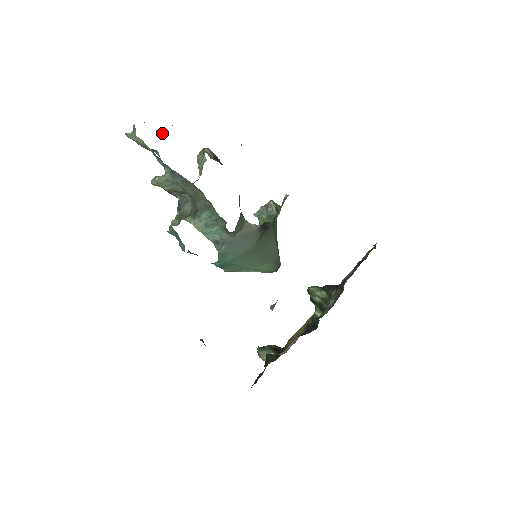
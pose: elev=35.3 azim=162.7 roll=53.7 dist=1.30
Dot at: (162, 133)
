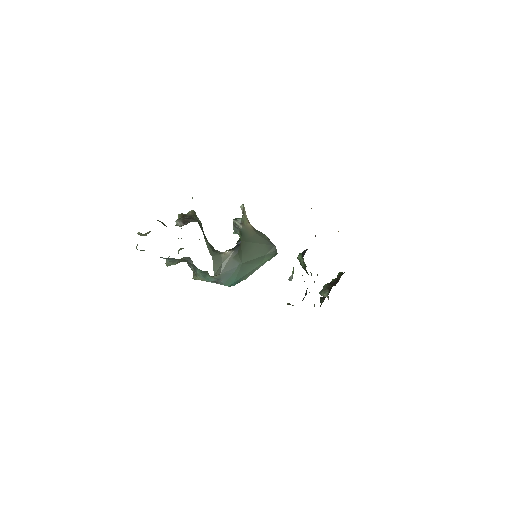
Dot at: occluded
